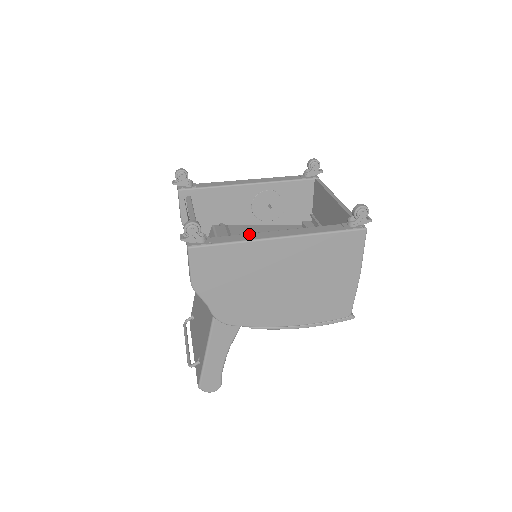
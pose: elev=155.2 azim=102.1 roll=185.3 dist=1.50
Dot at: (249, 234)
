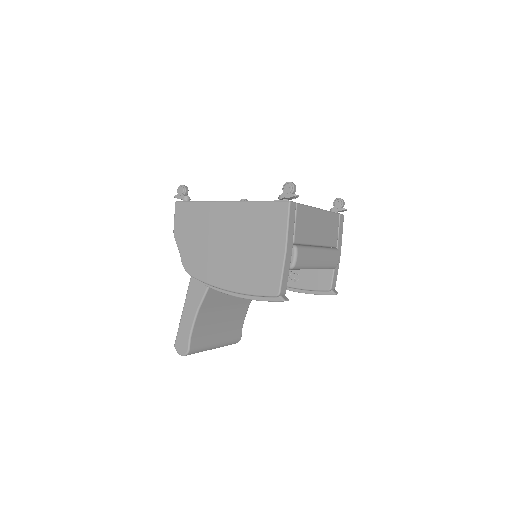
Dot at: occluded
